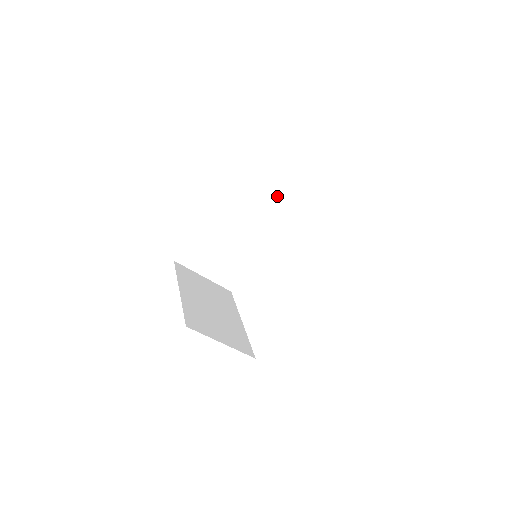
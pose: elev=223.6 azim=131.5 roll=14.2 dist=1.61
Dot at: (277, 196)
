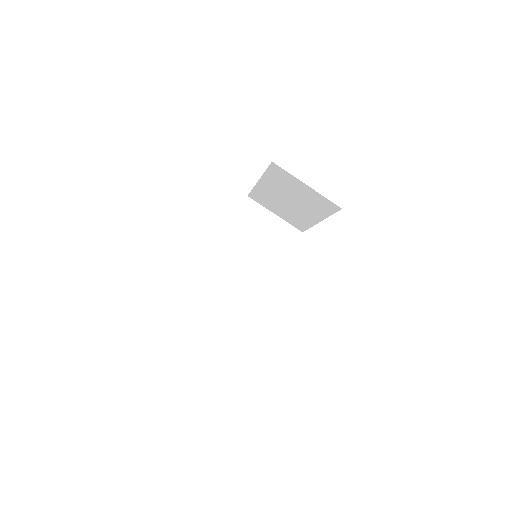
Dot at: (270, 231)
